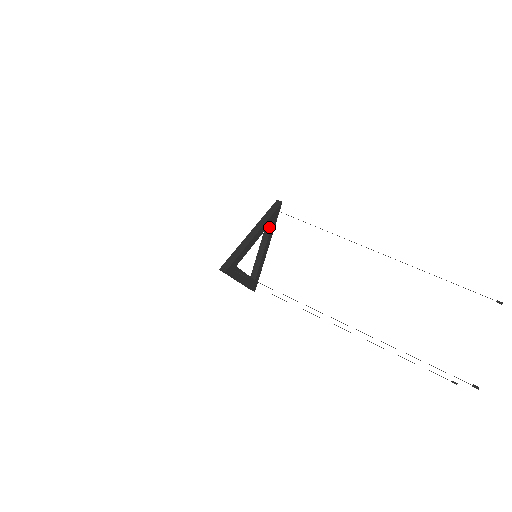
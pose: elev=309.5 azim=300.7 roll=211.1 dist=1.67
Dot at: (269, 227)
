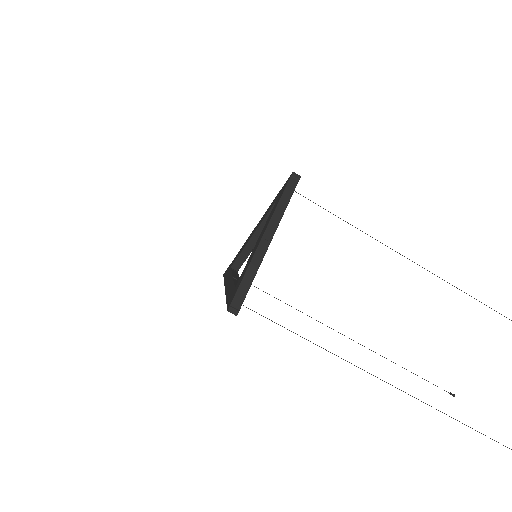
Dot at: occluded
